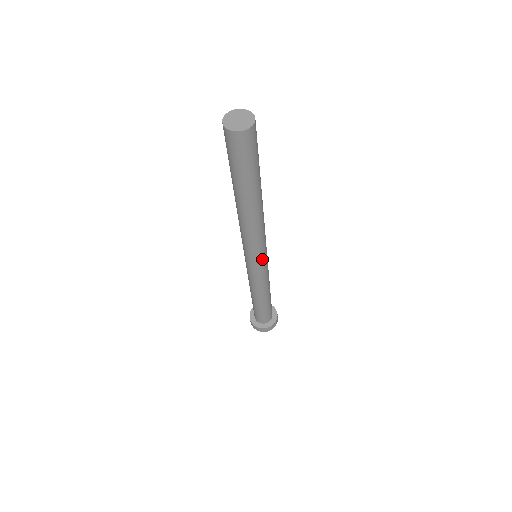
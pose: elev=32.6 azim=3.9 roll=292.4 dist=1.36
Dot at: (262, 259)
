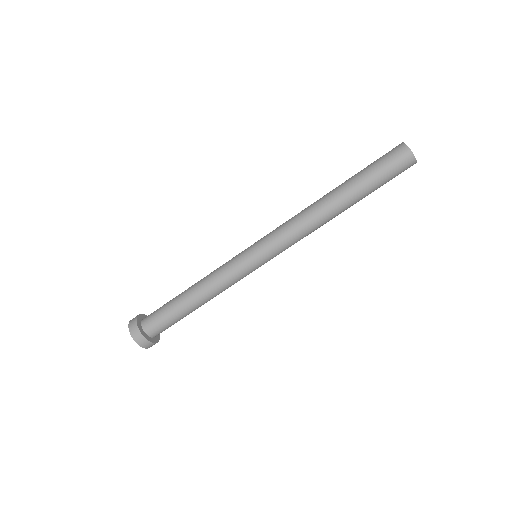
Dot at: (266, 259)
